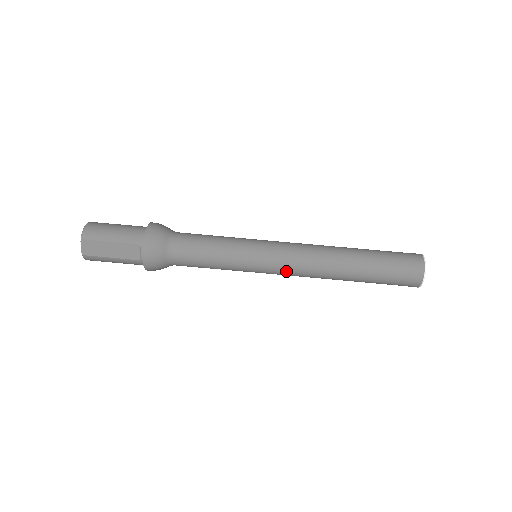
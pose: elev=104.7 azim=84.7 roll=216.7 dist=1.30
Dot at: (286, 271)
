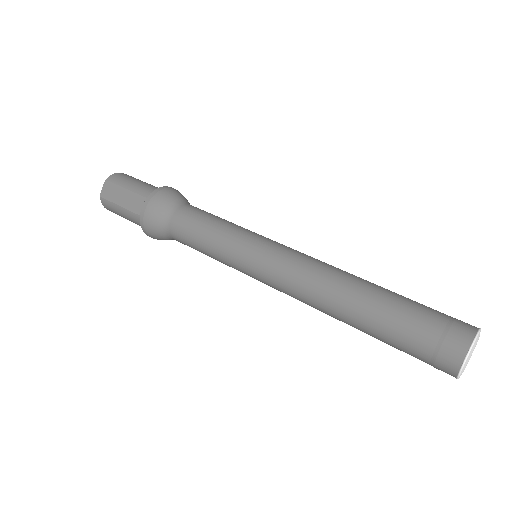
Dot at: (276, 278)
